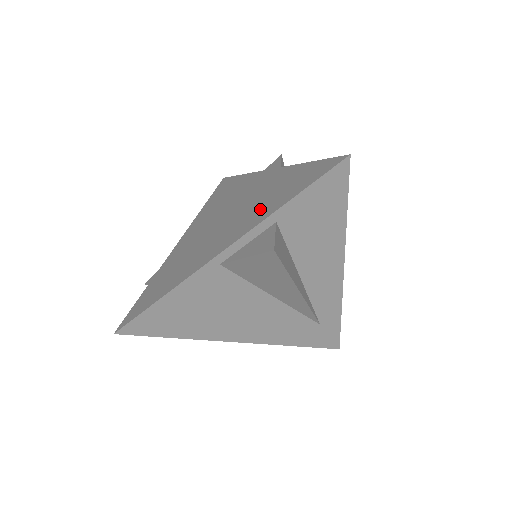
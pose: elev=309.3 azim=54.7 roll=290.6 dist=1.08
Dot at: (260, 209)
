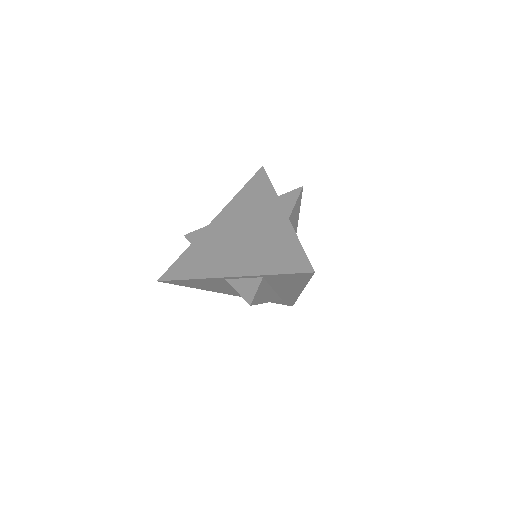
Dot at: (259, 259)
